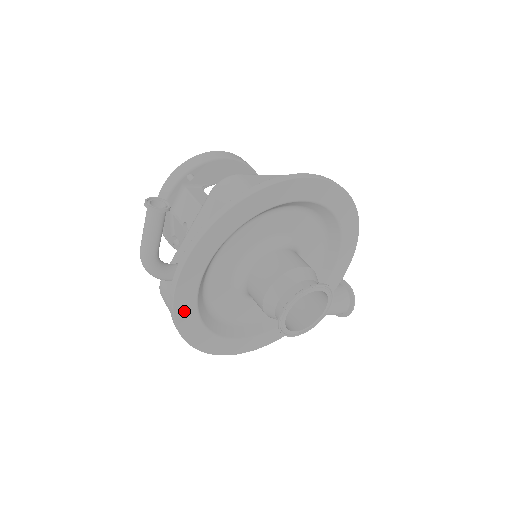
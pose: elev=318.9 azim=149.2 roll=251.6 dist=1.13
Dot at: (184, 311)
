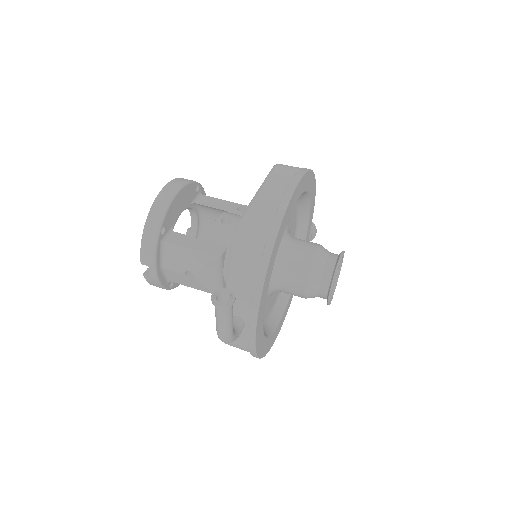
Dot at: (259, 344)
